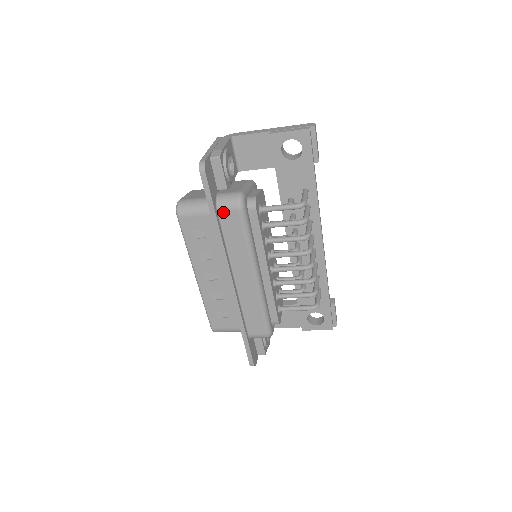
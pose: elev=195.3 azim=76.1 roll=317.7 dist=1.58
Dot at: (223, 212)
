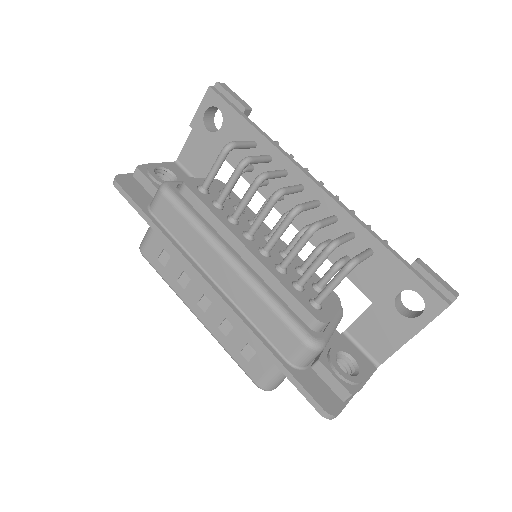
Dot at: (156, 210)
